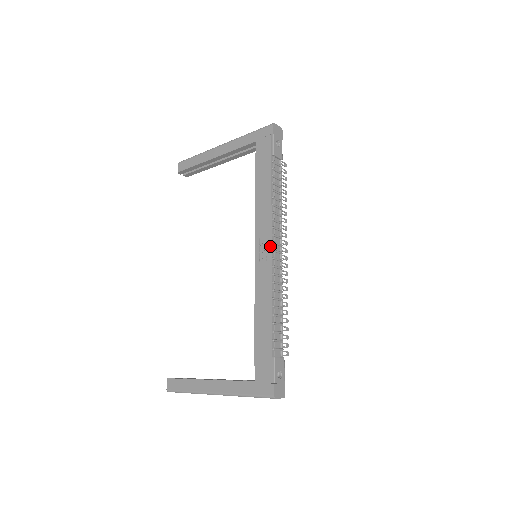
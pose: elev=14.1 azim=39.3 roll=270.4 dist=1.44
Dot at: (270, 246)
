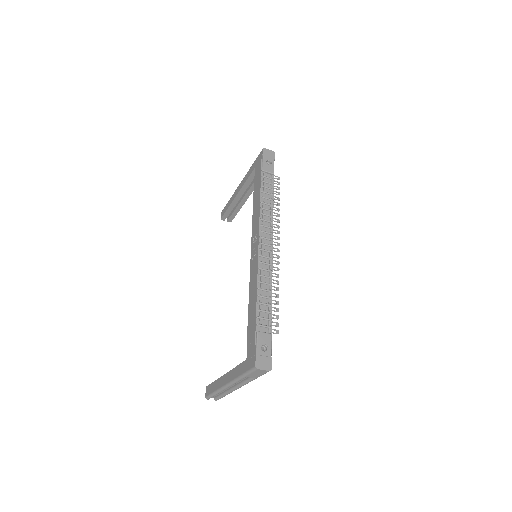
Dot at: (258, 240)
